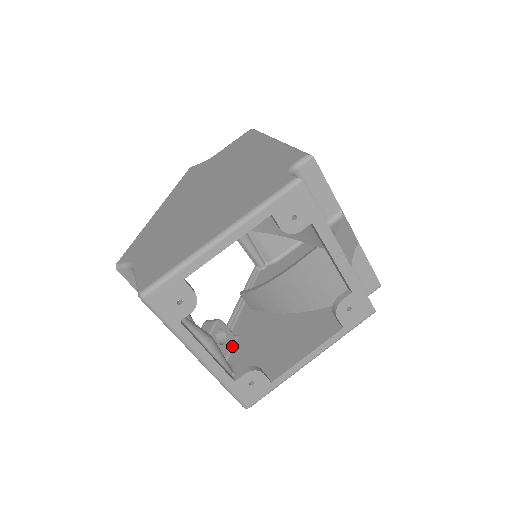
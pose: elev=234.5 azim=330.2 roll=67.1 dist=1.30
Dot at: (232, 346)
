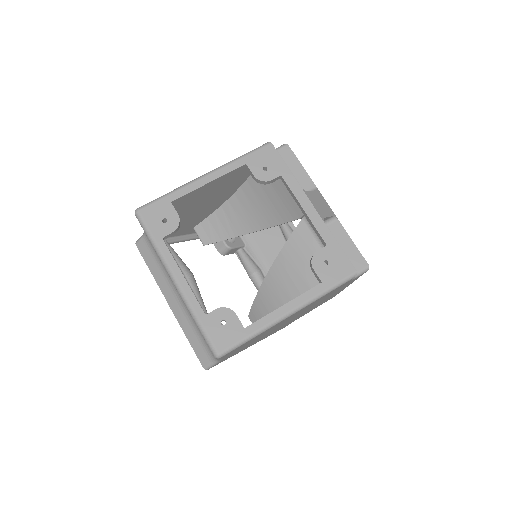
Dot at: occluded
